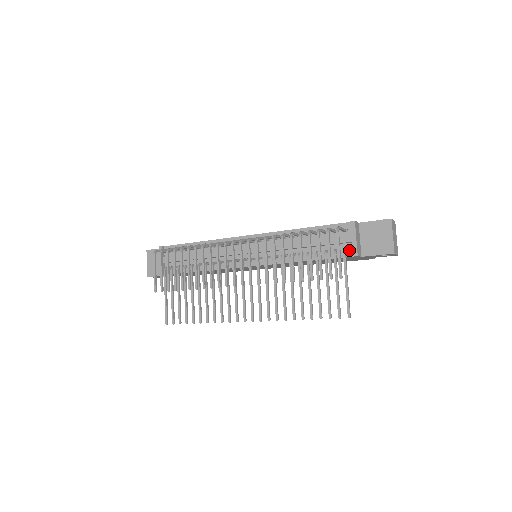
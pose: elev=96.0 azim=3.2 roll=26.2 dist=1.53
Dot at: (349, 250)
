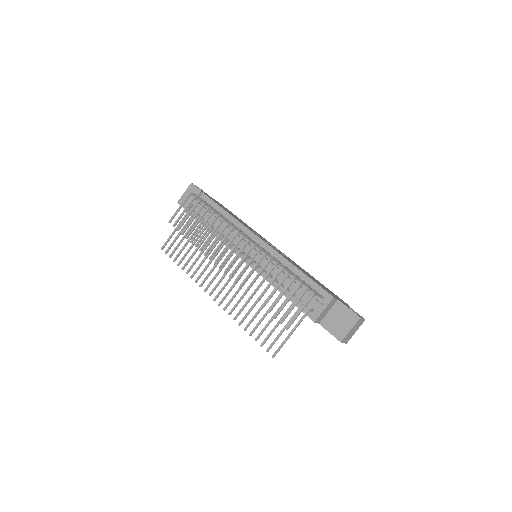
Dot at: (313, 313)
